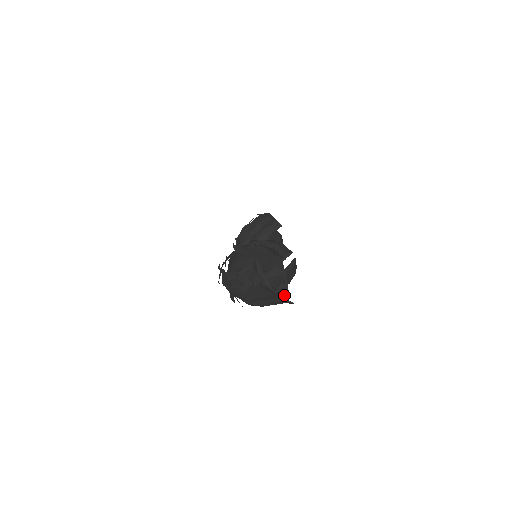
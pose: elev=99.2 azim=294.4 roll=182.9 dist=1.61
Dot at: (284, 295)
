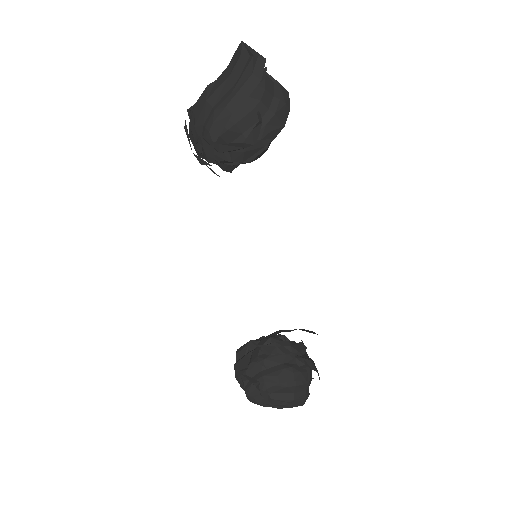
Dot at: occluded
